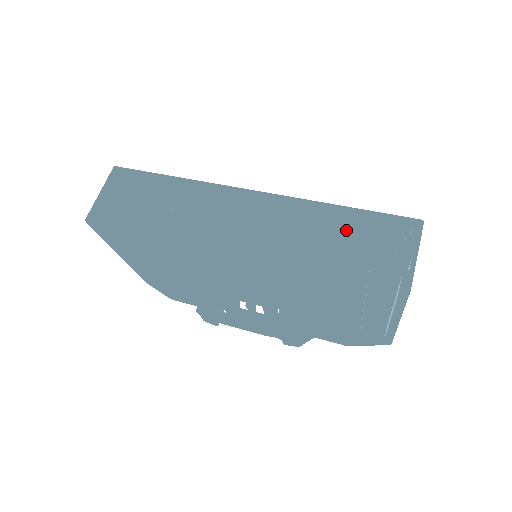
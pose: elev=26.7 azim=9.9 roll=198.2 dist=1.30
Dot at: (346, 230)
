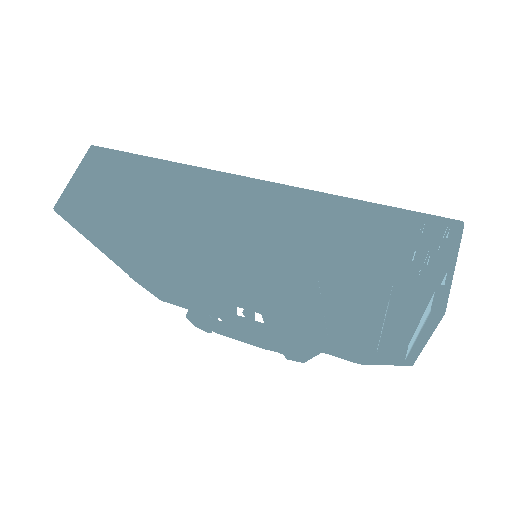
Dot at: (365, 230)
